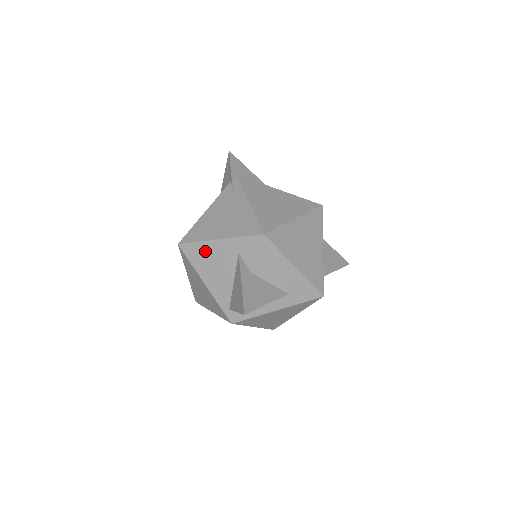
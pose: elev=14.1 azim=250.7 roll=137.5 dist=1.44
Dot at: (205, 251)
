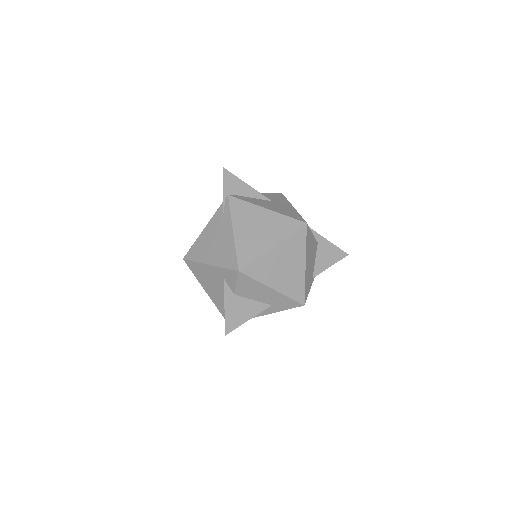
Dot at: (202, 270)
